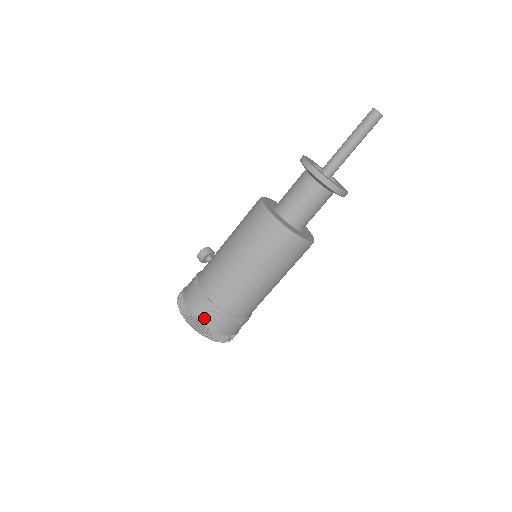
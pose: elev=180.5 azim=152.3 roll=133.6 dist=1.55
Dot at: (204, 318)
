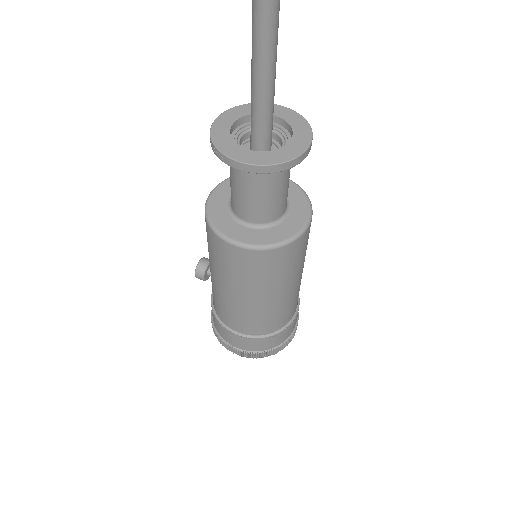
Dot at: (252, 348)
